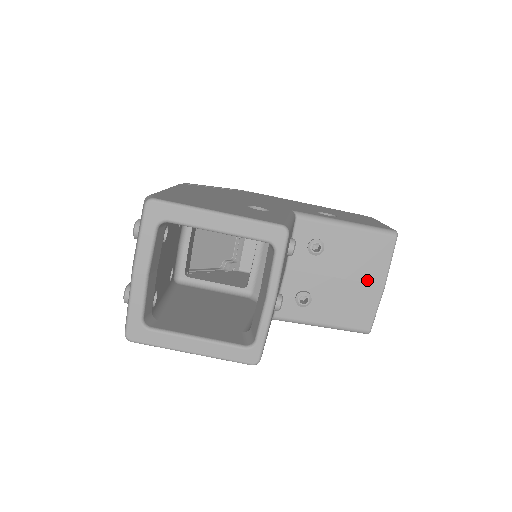
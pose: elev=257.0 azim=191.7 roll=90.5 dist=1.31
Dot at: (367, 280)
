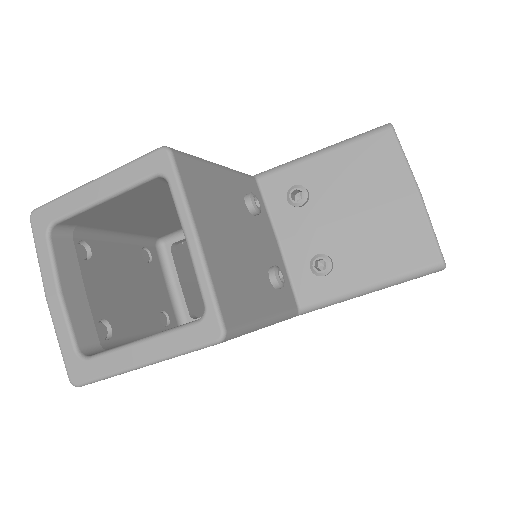
Dot at: (389, 198)
